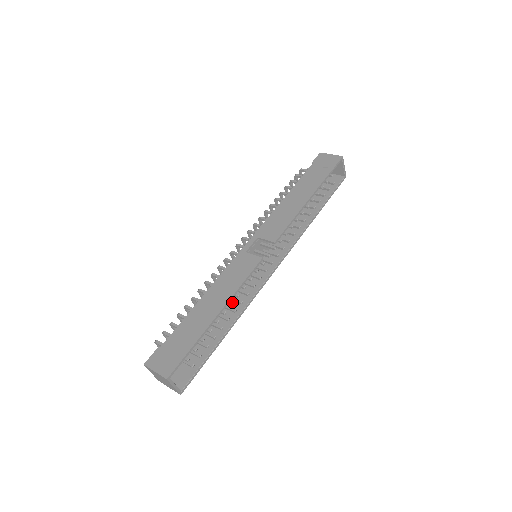
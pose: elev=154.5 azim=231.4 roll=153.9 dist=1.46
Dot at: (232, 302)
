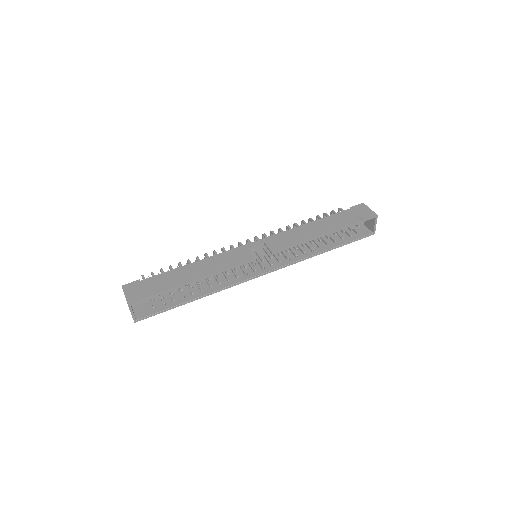
Dot at: (215, 280)
